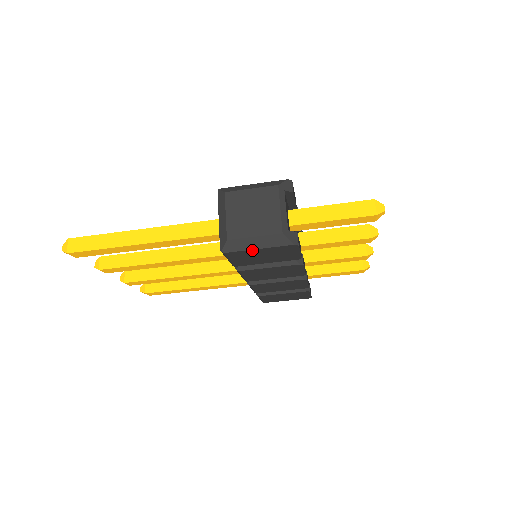
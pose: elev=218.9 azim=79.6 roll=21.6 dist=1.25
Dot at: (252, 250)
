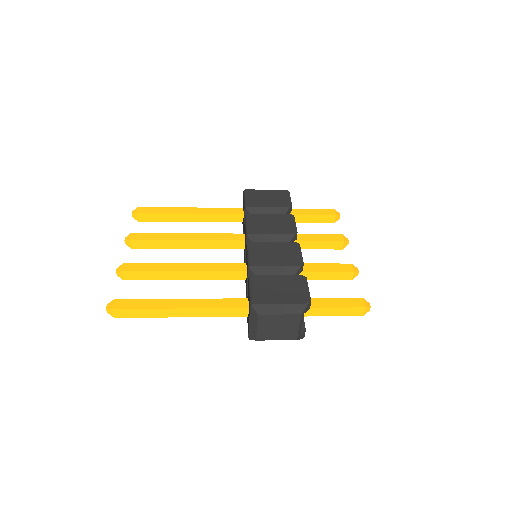
Dot at: occluded
